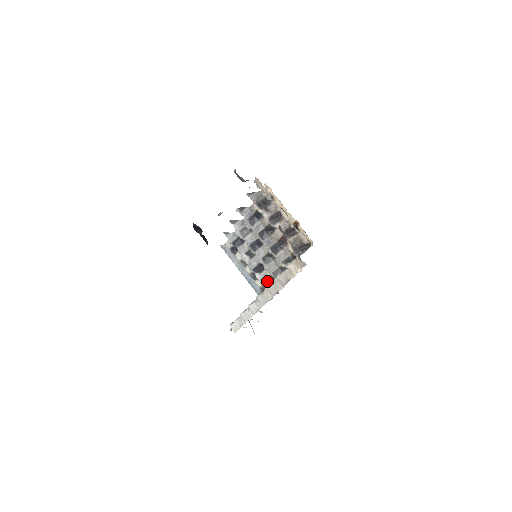
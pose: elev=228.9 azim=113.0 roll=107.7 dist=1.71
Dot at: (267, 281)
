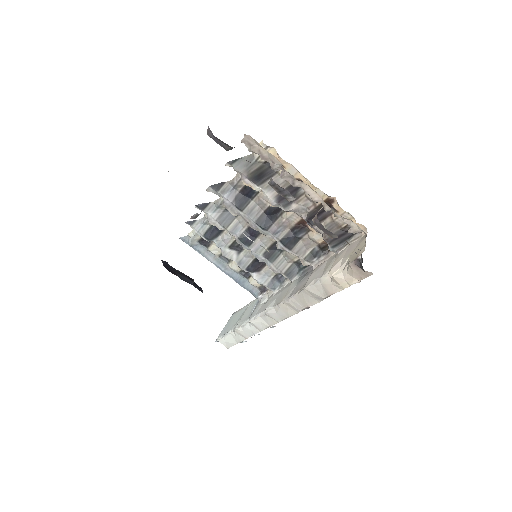
Dot at: (272, 281)
